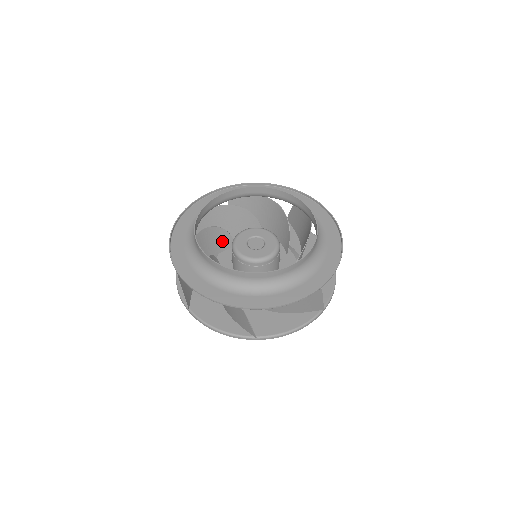
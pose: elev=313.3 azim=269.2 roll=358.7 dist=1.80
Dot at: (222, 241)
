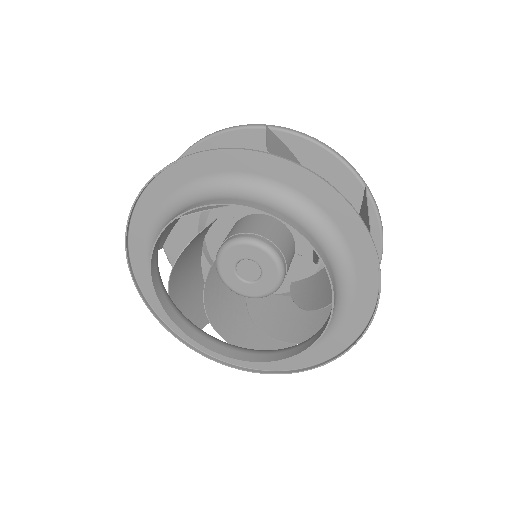
Dot at: occluded
